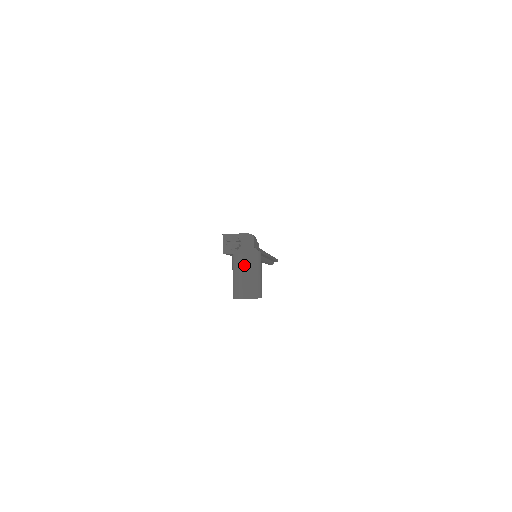
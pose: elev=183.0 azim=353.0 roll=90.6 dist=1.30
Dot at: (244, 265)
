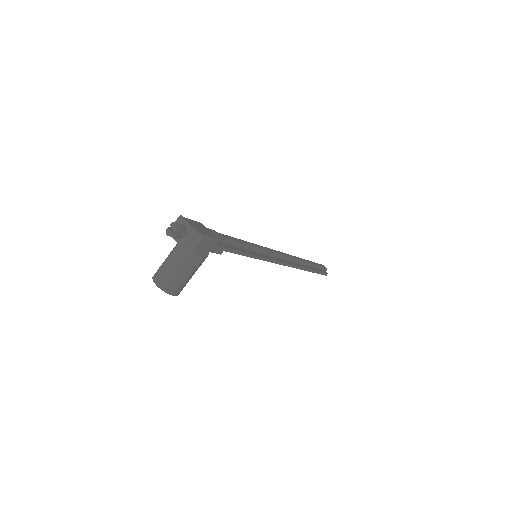
Dot at: (176, 256)
